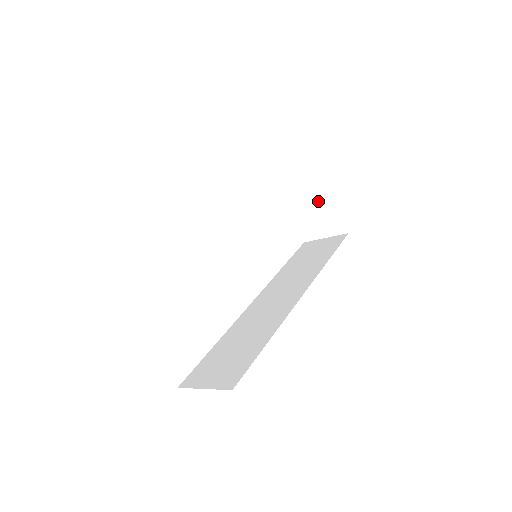
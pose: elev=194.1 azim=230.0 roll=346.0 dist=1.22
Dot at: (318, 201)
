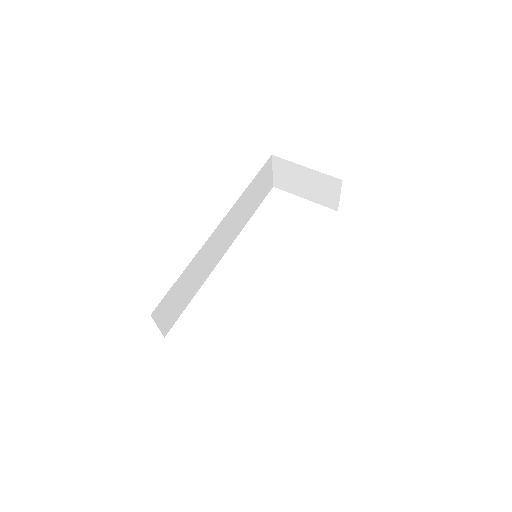
Dot at: (307, 179)
